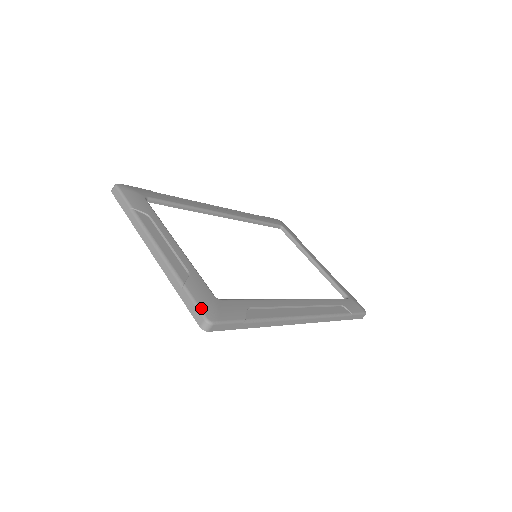
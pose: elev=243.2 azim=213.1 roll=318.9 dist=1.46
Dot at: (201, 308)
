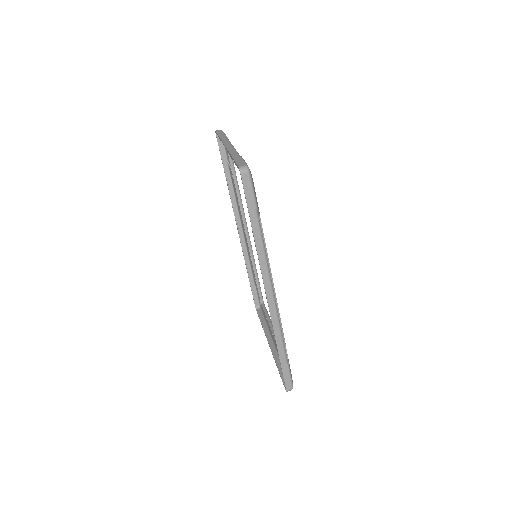
Dot at: occluded
